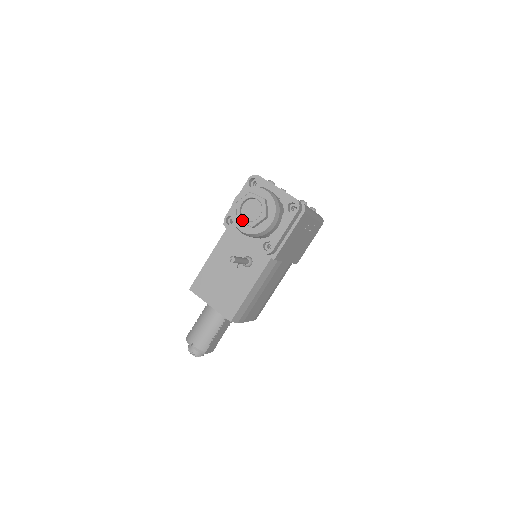
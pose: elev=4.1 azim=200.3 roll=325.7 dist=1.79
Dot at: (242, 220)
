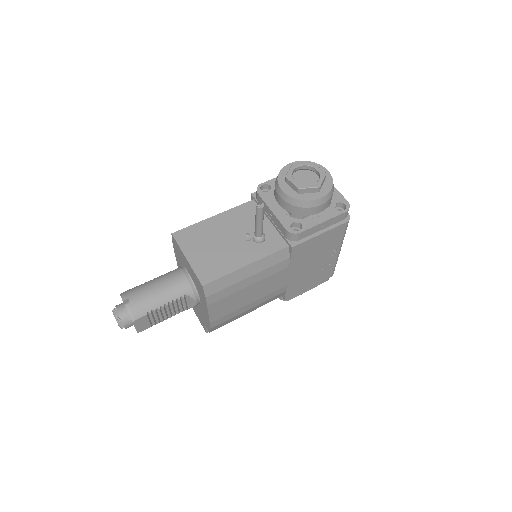
Dot at: (292, 178)
